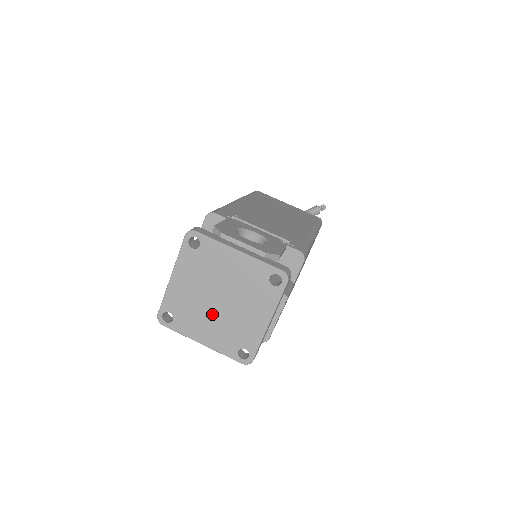
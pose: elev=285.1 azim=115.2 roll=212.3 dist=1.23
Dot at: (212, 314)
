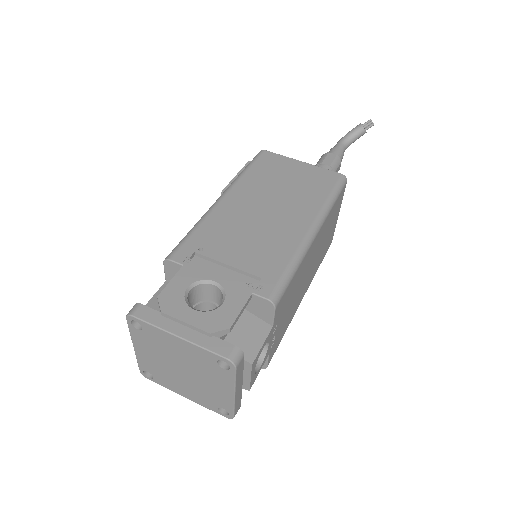
Dot at: (182, 379)
